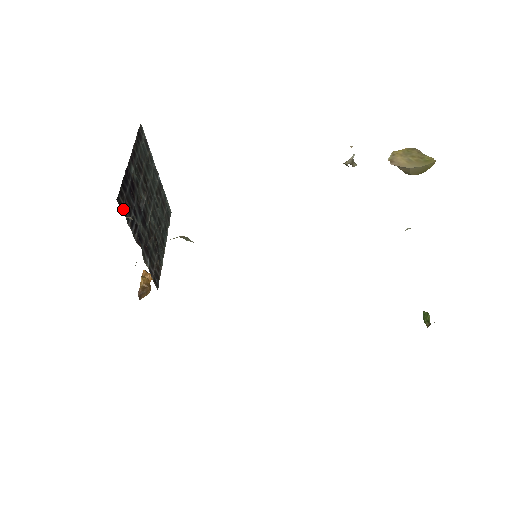
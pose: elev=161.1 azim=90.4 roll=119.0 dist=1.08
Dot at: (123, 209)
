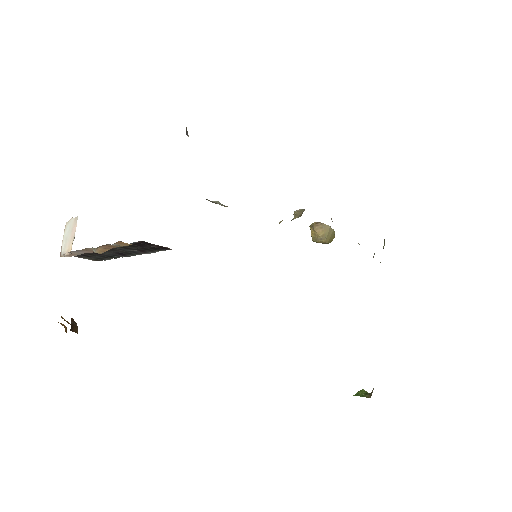
Dot at: occluded
